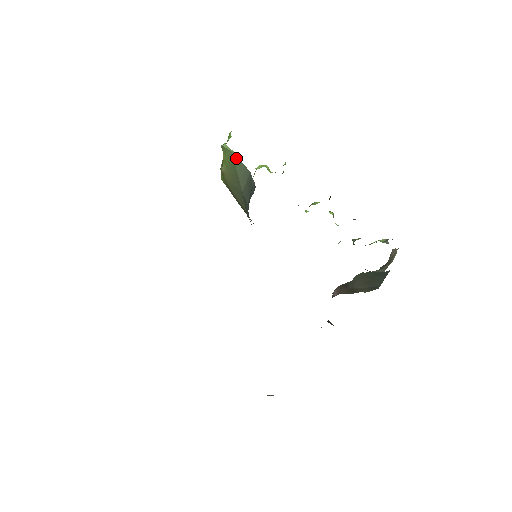
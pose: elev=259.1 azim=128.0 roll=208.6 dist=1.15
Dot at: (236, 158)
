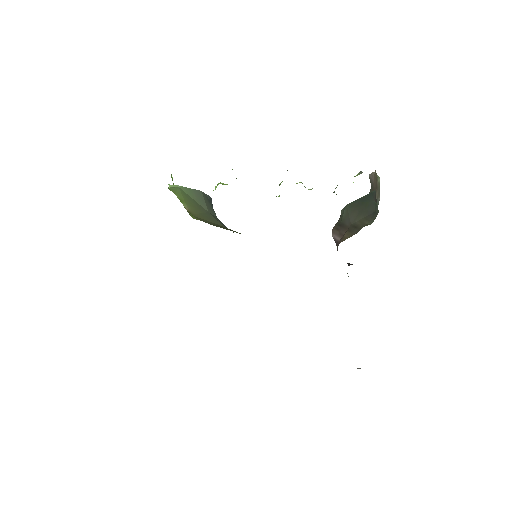
Dot at: (185, 189)
